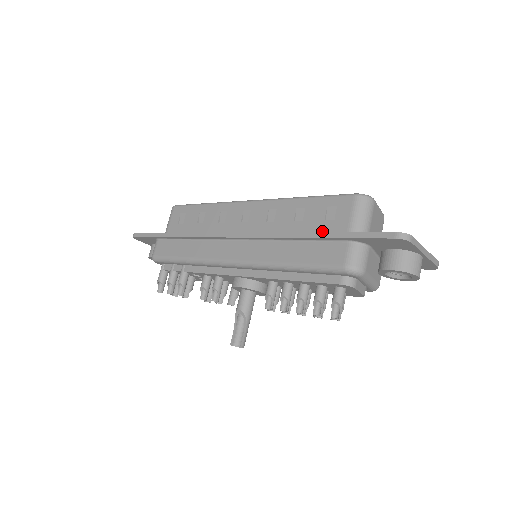
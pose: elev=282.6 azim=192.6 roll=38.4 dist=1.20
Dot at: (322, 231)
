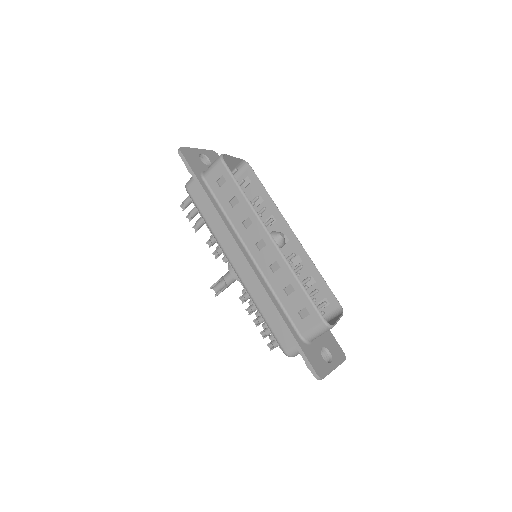
Dot at: (291, 316)
